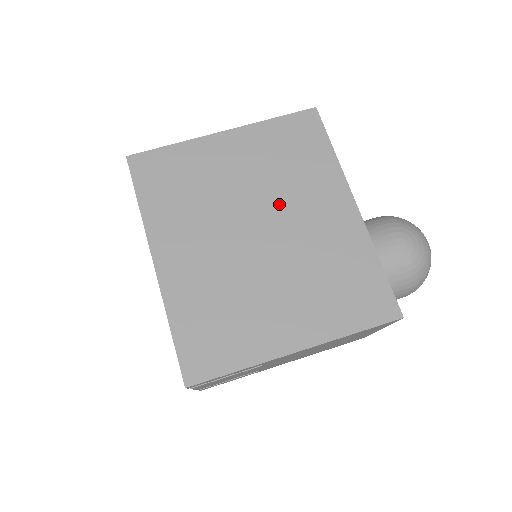
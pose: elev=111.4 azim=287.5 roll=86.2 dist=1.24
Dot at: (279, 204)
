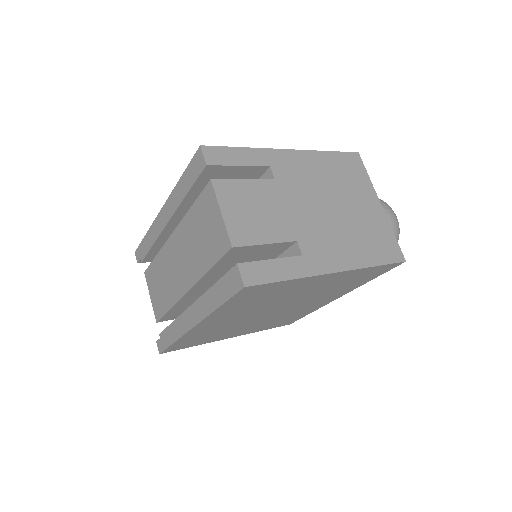
Dot at: occluded
